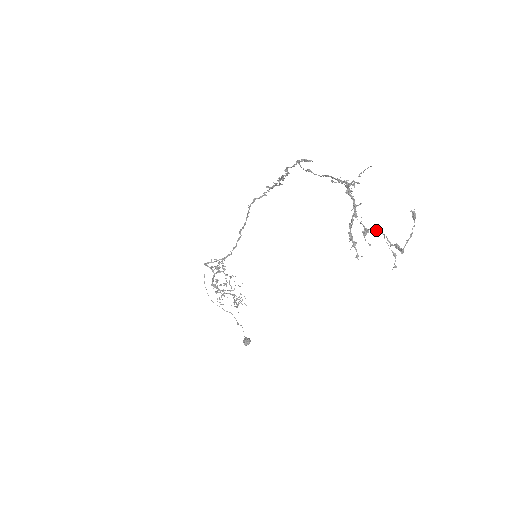
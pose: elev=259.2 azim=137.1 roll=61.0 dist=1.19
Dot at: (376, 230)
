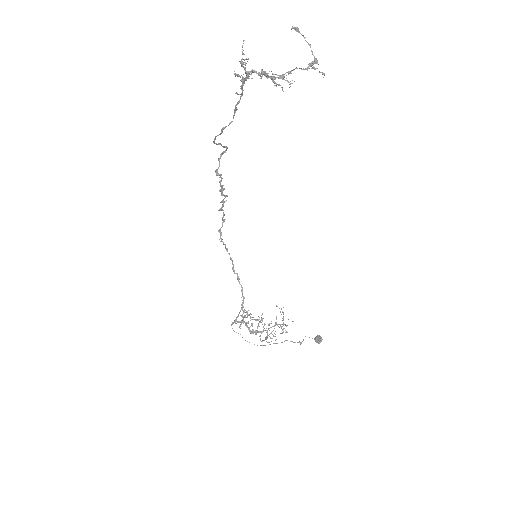
Dot at: (288, 72)
